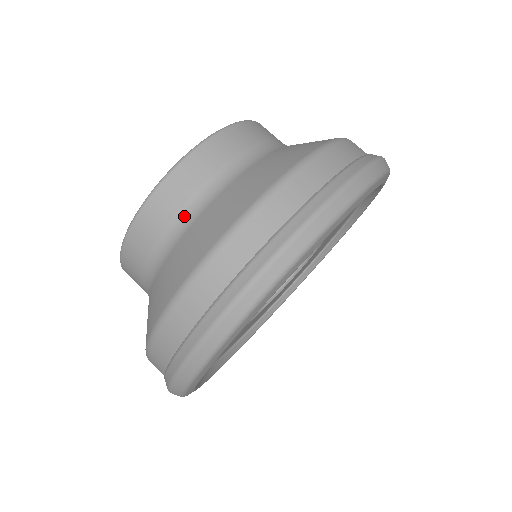
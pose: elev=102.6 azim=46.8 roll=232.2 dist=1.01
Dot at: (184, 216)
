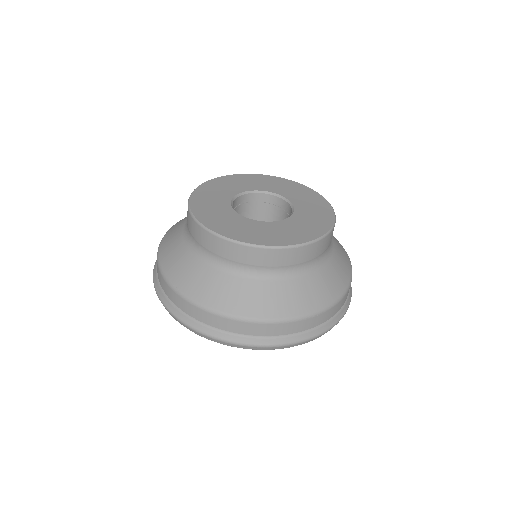
Dot at: (297, 268)
